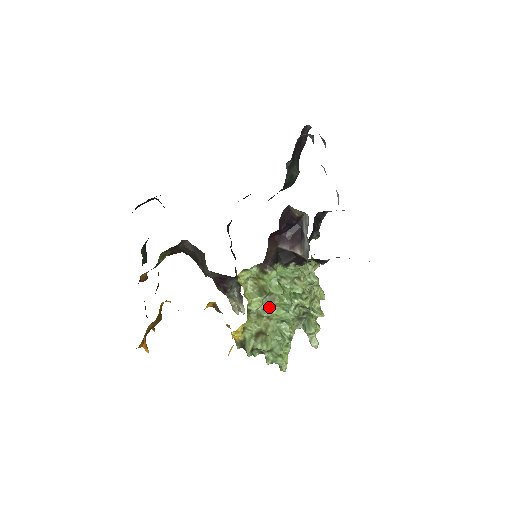
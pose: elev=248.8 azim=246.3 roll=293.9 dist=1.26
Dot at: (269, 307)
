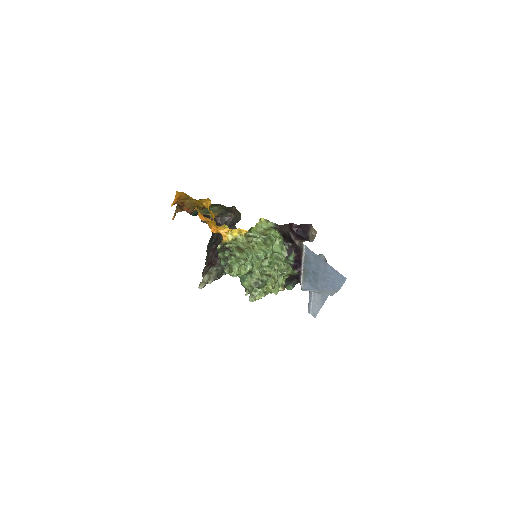
Dot at: (259, 244)
